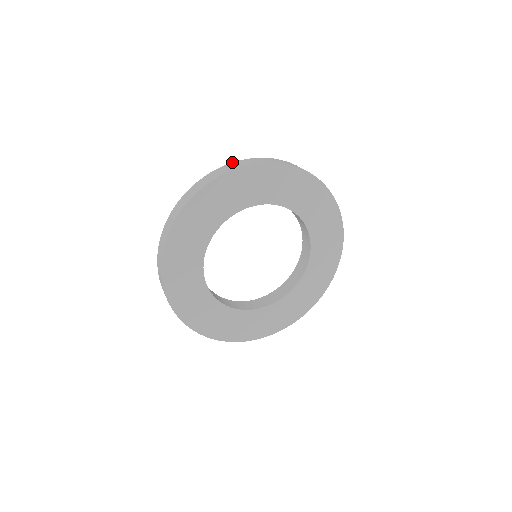
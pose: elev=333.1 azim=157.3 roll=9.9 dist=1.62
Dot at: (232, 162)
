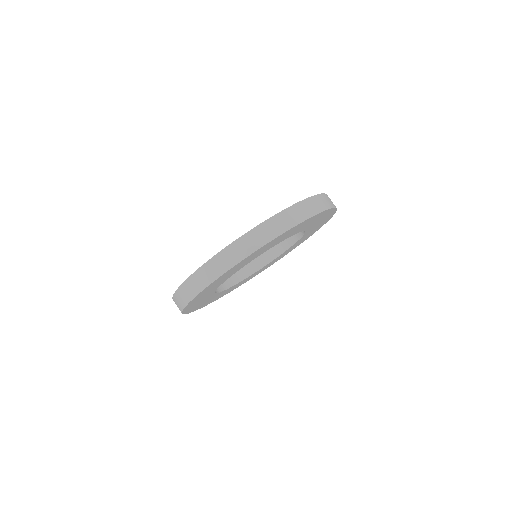
Dot at: (275, 214)
